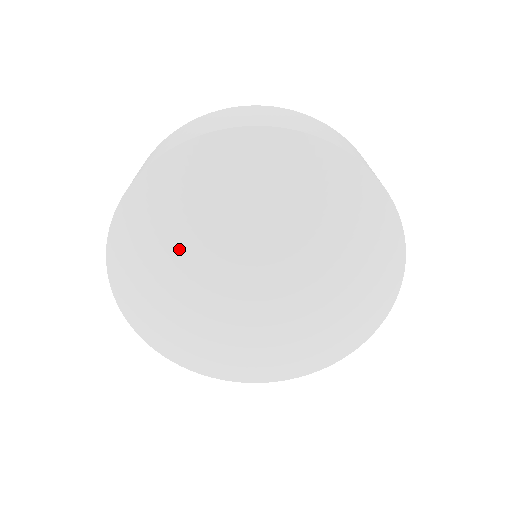
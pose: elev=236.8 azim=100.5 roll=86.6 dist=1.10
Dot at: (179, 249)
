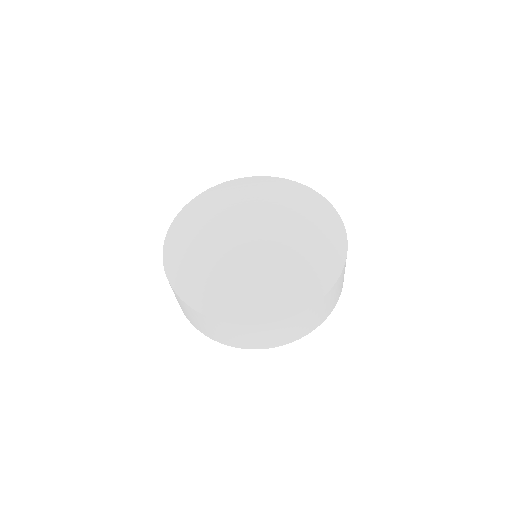
Dot at: (203, 227)
